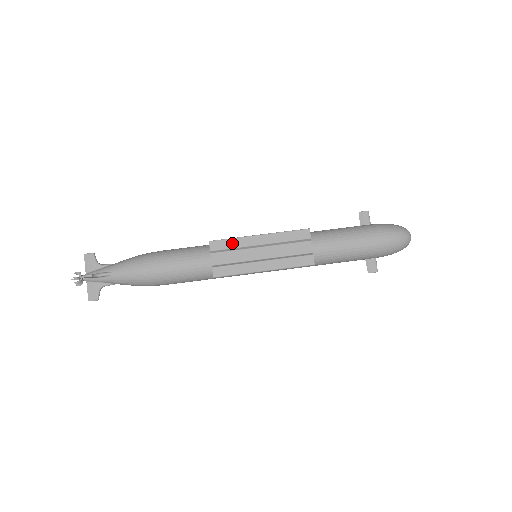
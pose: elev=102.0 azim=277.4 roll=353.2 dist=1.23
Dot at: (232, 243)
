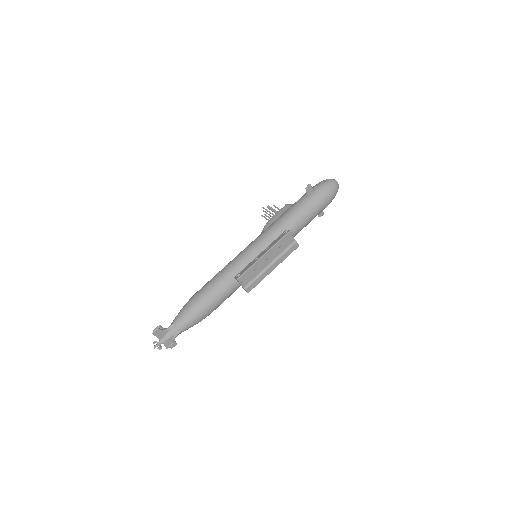
Dot at: (251, 271)
